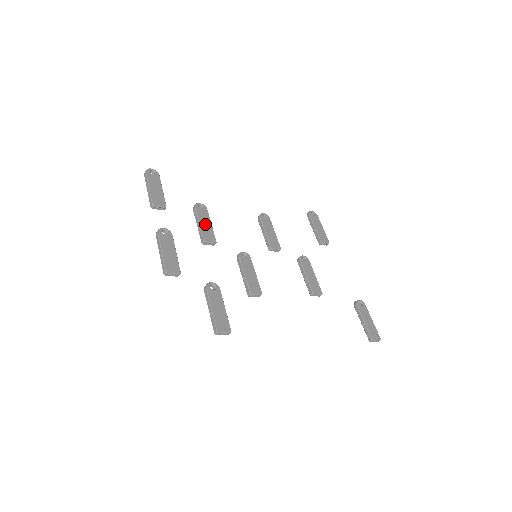
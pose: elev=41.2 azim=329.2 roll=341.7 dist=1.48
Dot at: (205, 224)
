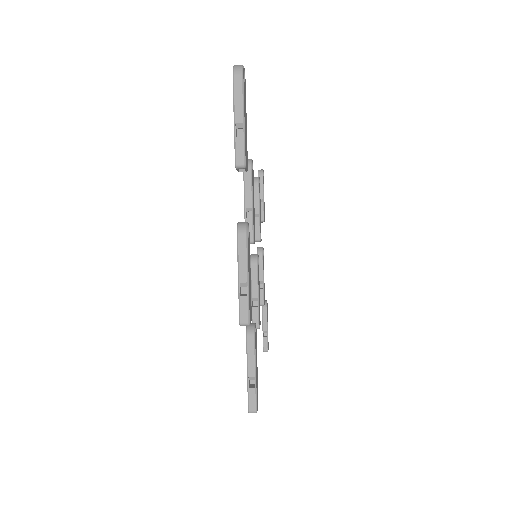
Dot at: occluded
